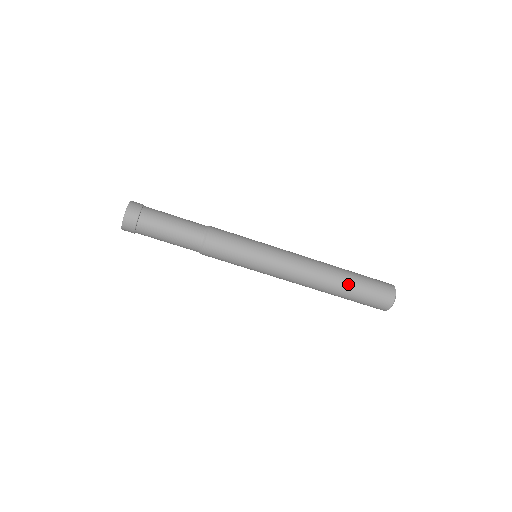
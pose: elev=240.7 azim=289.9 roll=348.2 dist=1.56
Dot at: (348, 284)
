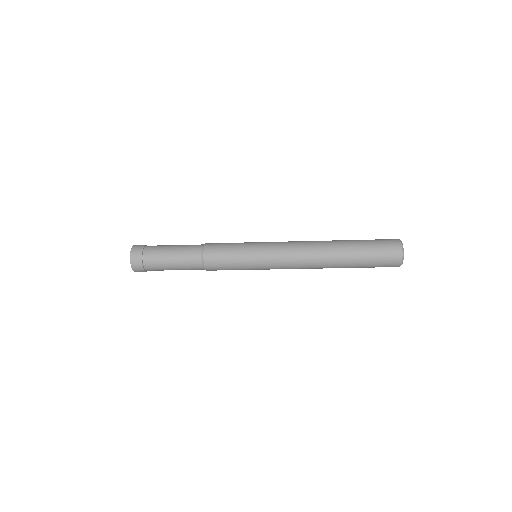
Dot at: occluded
